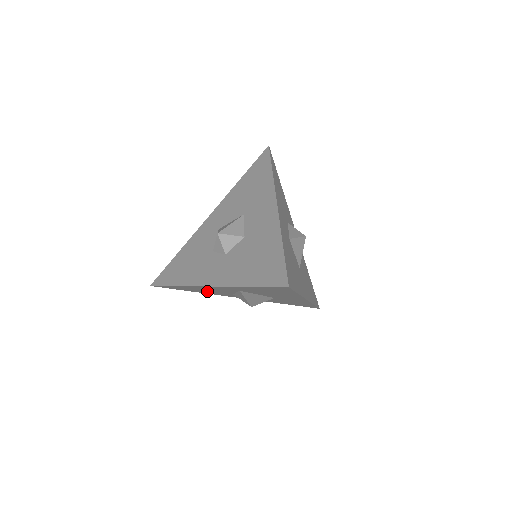
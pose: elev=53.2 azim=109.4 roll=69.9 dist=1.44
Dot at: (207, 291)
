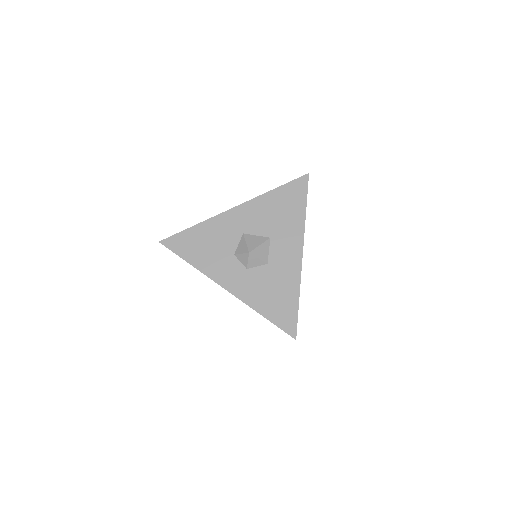
Dot at: occluded
